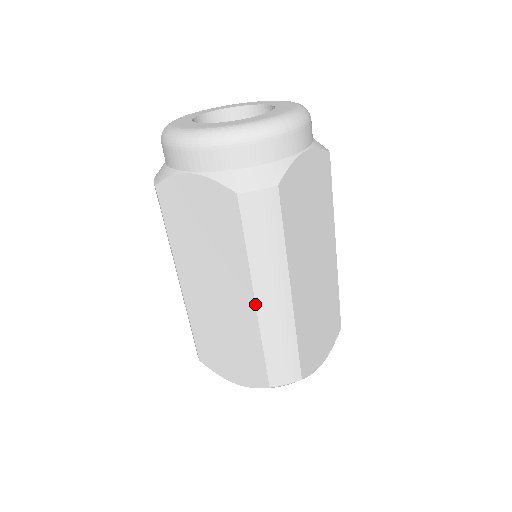
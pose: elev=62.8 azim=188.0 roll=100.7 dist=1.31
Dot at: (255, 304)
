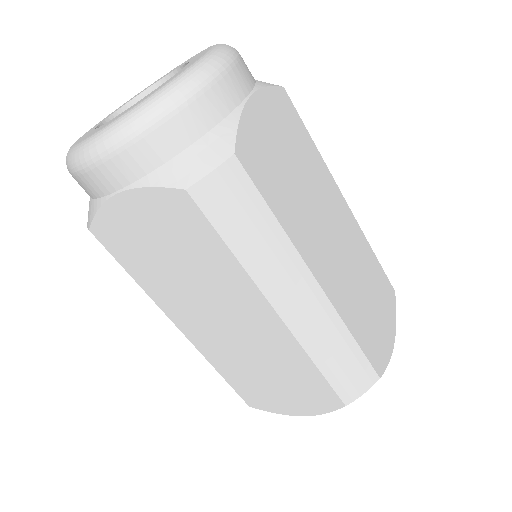
Dot at: (279, 318)
